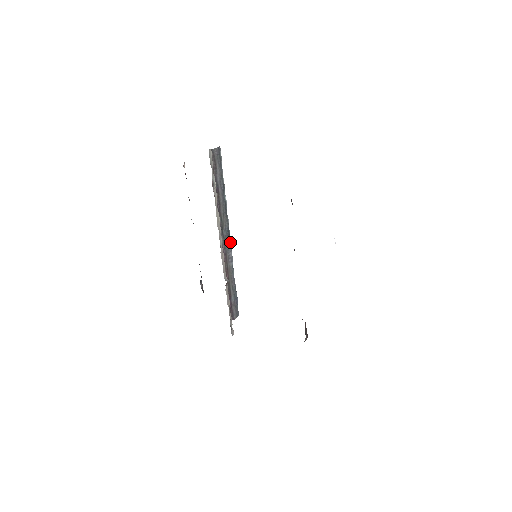
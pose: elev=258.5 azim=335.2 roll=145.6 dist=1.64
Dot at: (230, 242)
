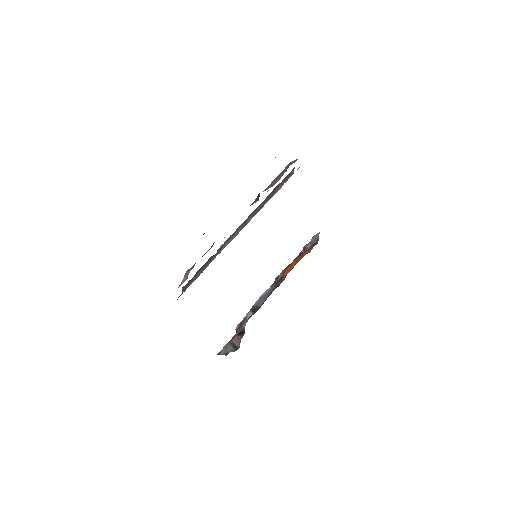
Dot at: occluded
